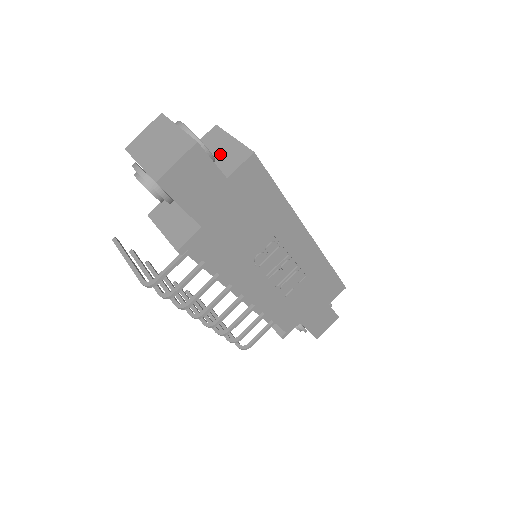
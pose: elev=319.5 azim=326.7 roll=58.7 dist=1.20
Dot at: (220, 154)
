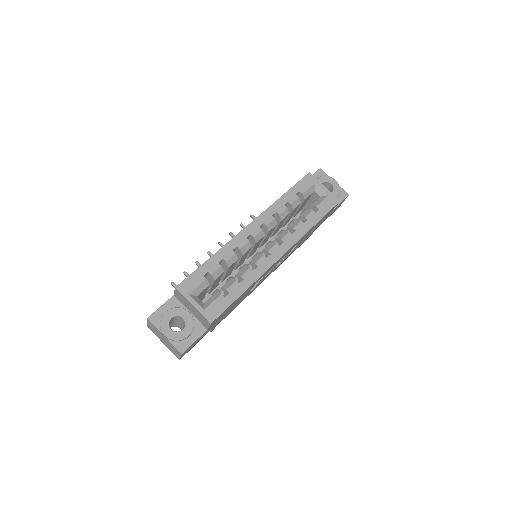
Dot at: (193, 312)
